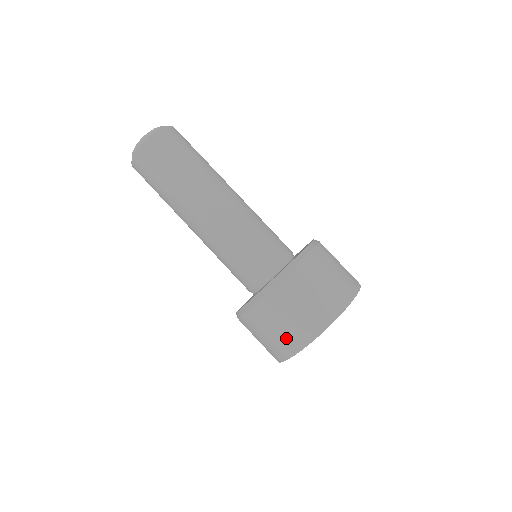
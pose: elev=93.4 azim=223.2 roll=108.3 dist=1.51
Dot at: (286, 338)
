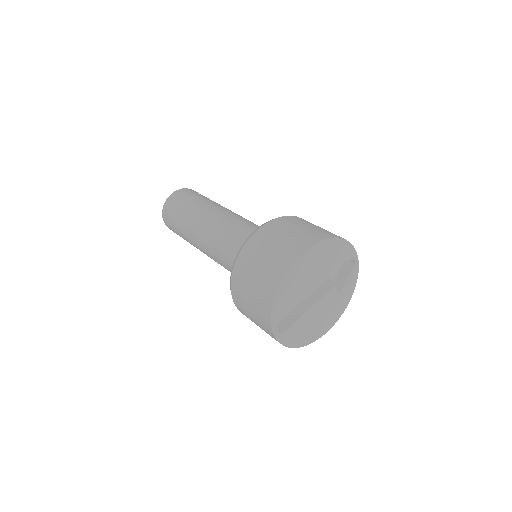
Dot at: (260, 292)
